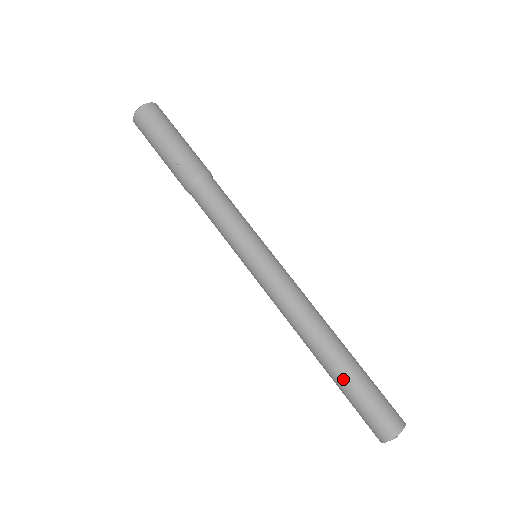
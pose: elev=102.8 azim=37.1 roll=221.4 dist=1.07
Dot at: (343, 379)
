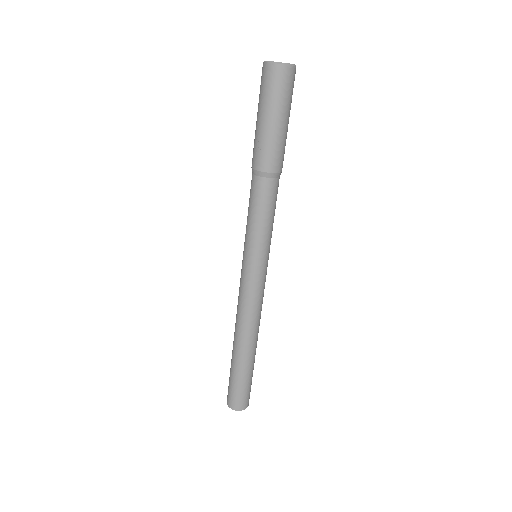
Dot at: (238, 367)
